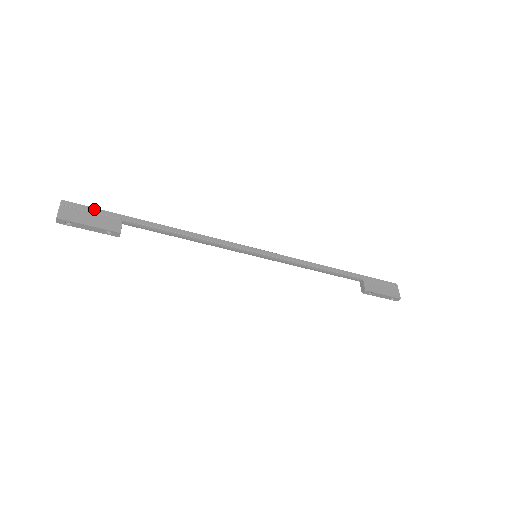
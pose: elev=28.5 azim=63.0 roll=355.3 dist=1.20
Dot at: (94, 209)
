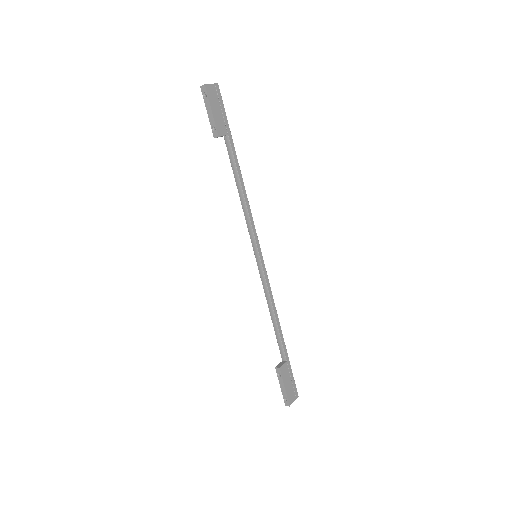
Dot at: (224, 110)
